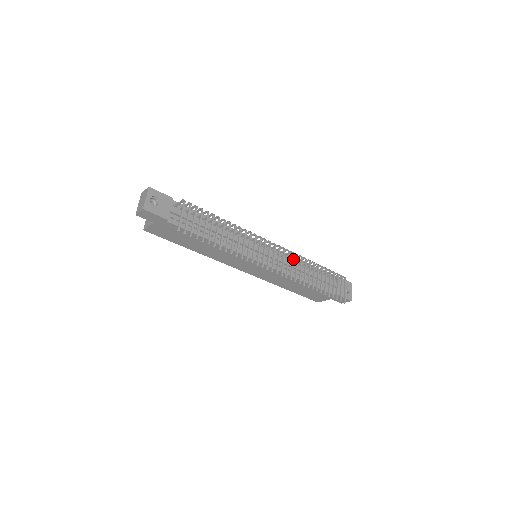
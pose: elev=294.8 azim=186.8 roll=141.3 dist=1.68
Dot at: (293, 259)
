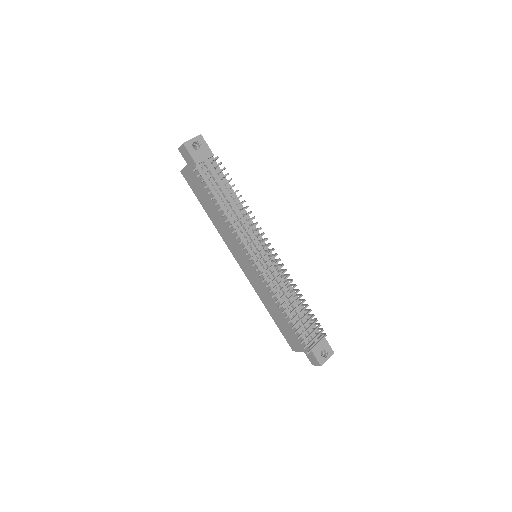
Dot at: occluded
